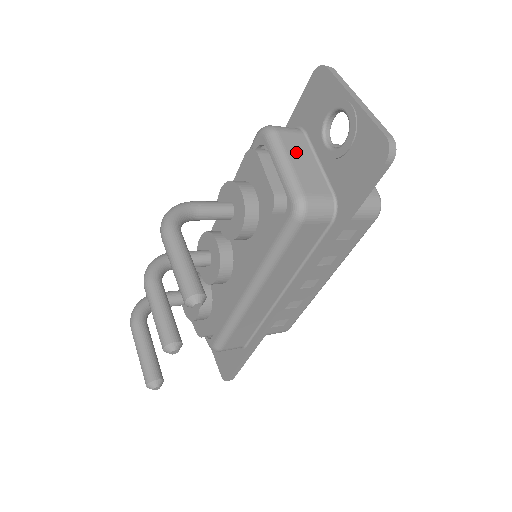
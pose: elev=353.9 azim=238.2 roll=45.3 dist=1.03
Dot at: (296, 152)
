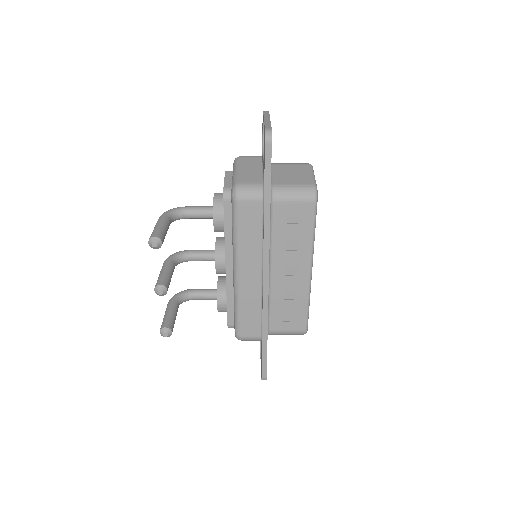
Dot at: (247, 165)
